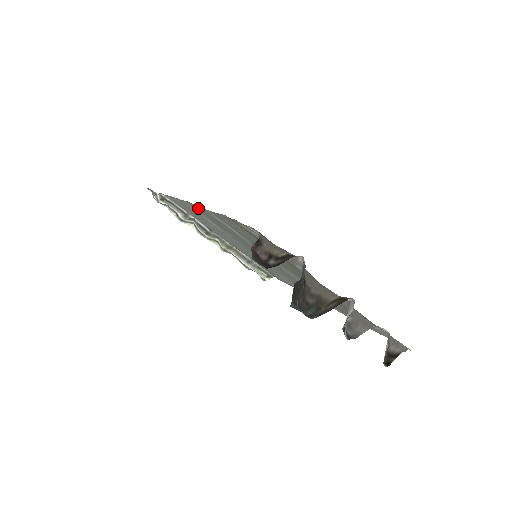
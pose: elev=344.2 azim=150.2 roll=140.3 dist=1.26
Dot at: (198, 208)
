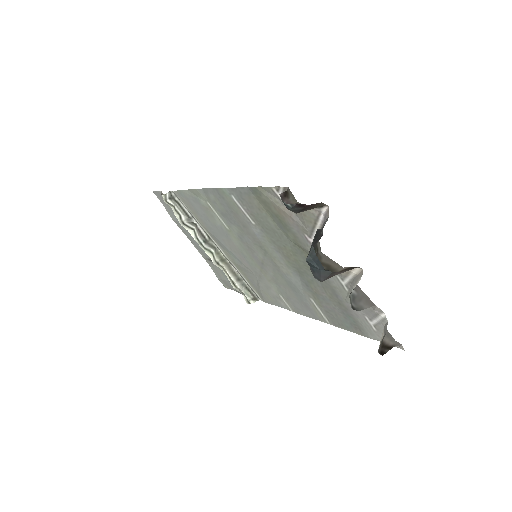
Dot at: (214, 194)
